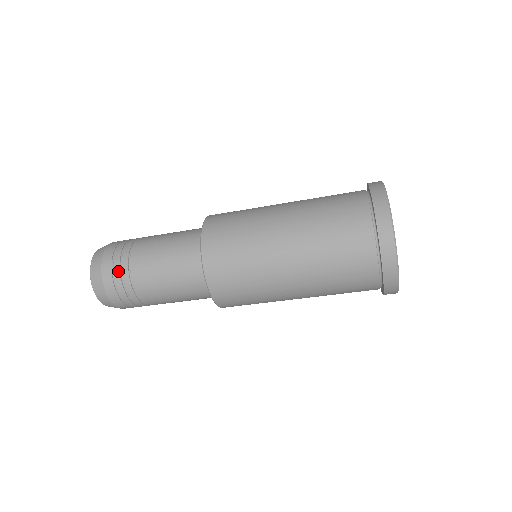
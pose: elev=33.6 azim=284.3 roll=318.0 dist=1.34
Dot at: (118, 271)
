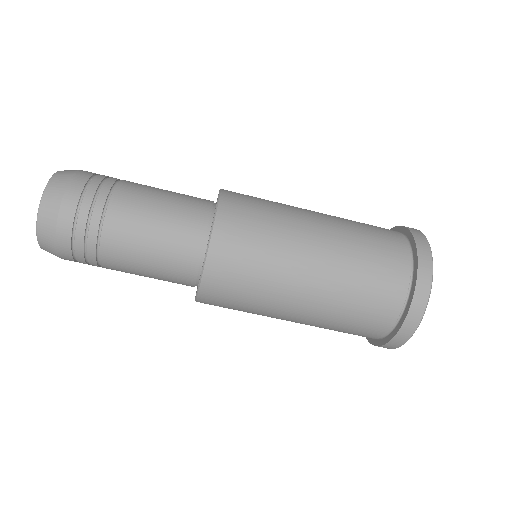
Dot at: (97, 183)
